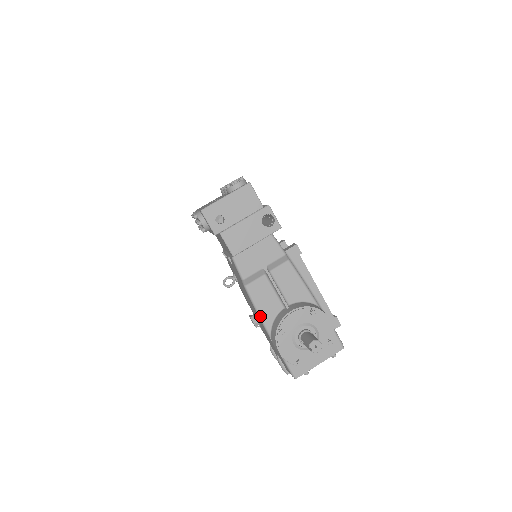
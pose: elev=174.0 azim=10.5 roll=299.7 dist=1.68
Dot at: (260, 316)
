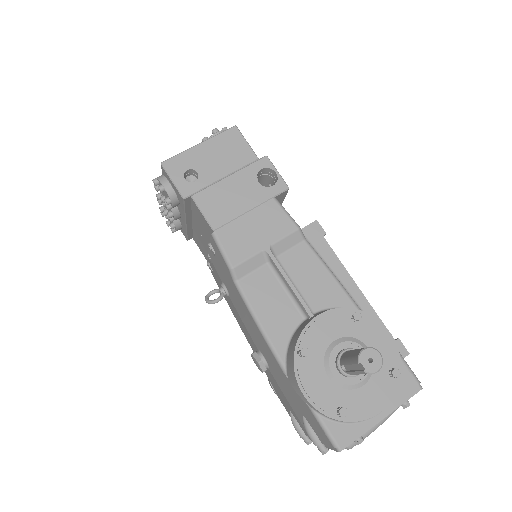
Dot at: (265, 334)
